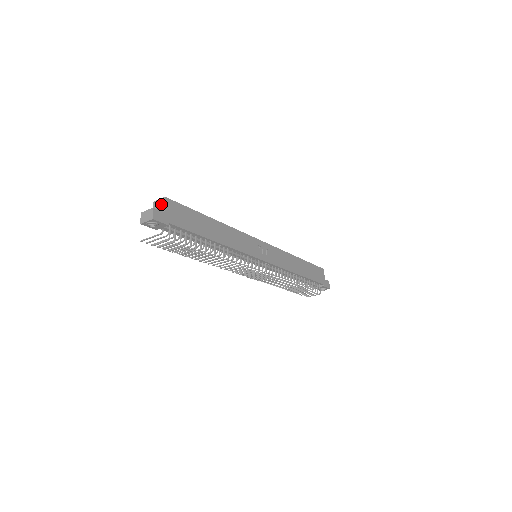
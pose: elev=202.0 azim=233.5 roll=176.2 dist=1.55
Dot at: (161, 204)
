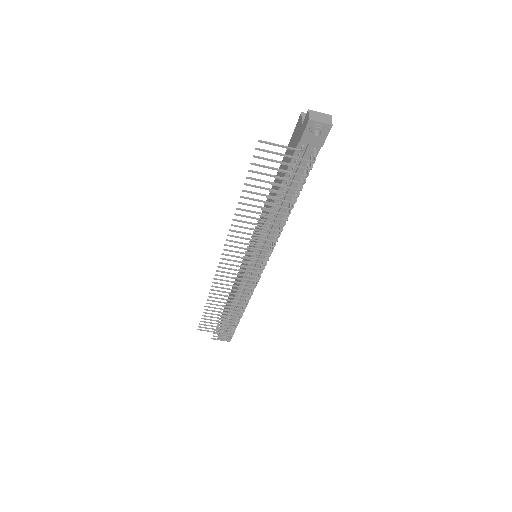
Dot at: occluded
